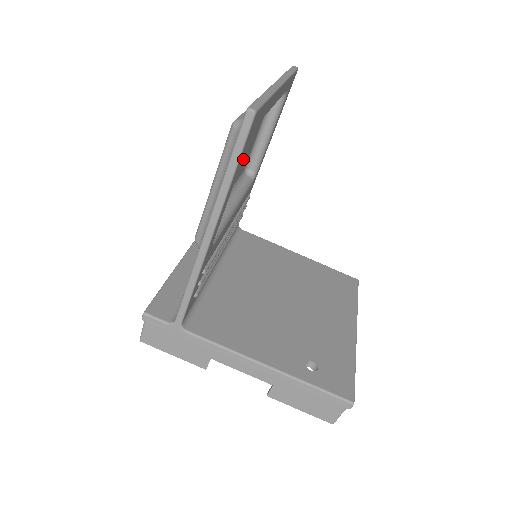
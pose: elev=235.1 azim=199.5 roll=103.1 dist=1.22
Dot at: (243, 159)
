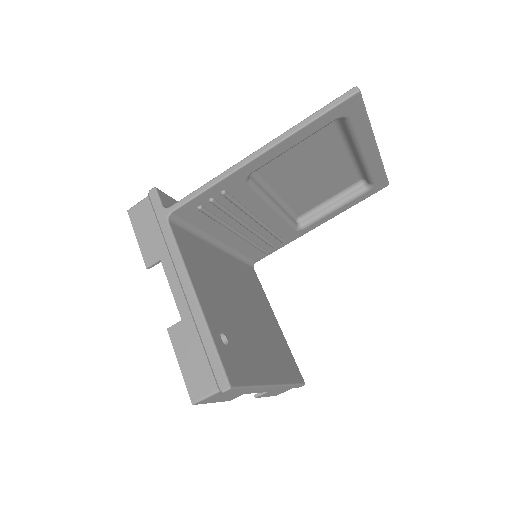
Dot at: (308, 193)
